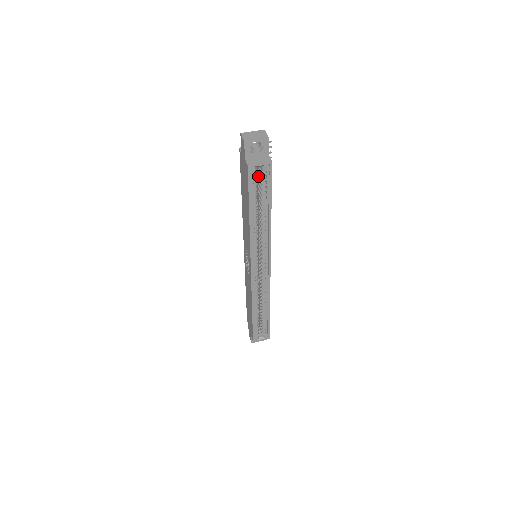
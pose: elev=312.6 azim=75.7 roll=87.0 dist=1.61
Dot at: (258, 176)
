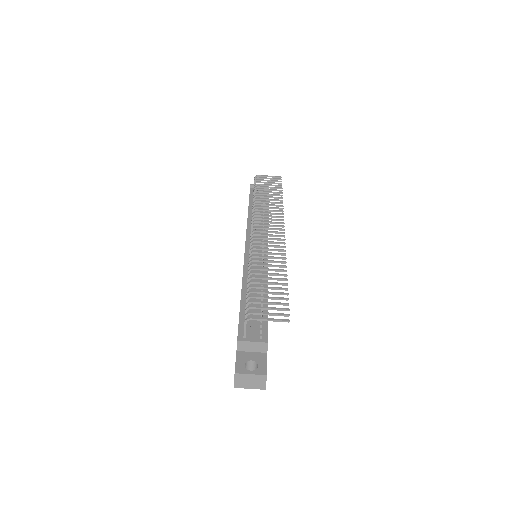
Dot at: occluded
